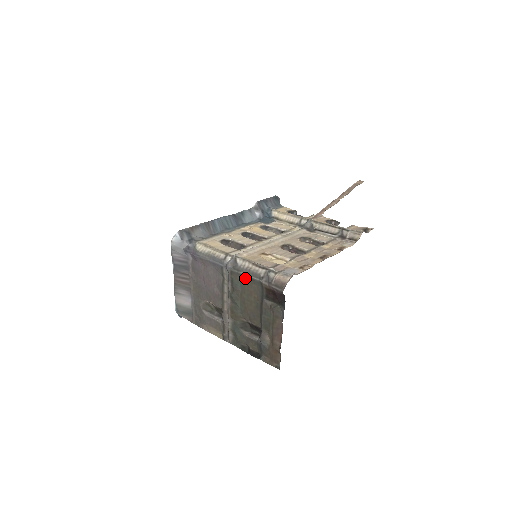
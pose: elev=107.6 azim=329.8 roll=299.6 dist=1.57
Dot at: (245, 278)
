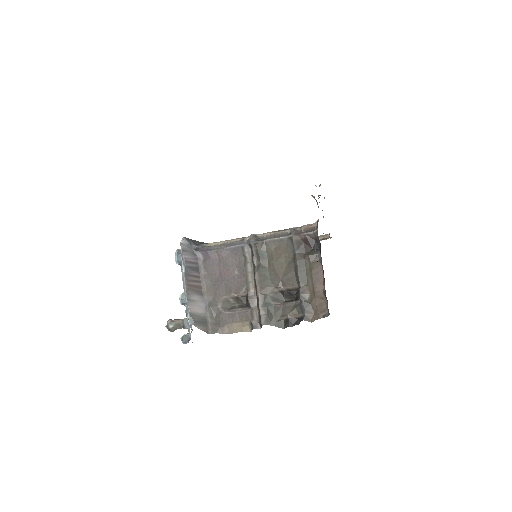
Dot at: (271, 243)
